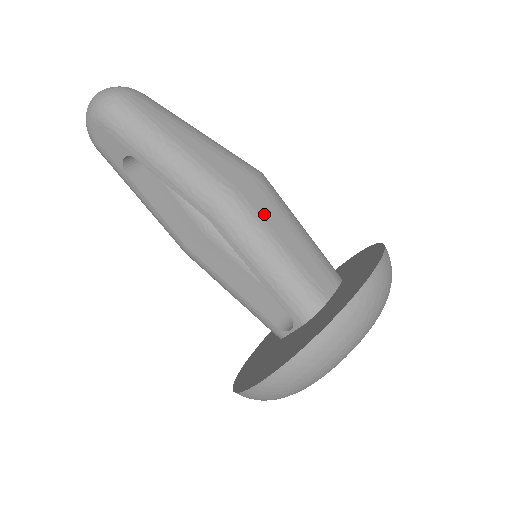
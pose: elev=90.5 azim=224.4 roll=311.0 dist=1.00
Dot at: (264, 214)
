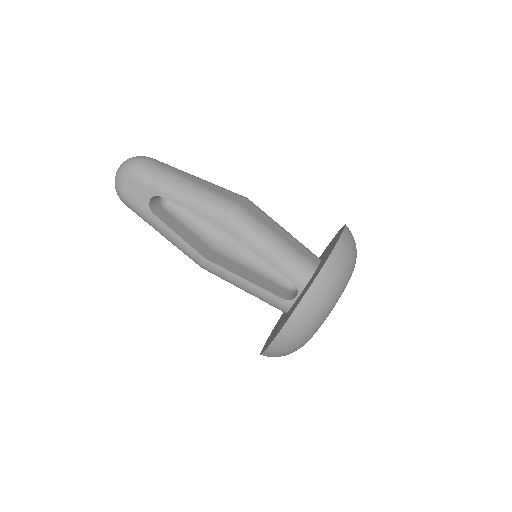
Dot at: (259, 217)
